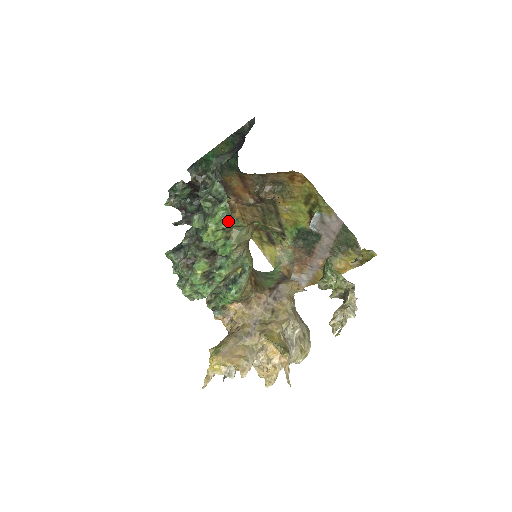
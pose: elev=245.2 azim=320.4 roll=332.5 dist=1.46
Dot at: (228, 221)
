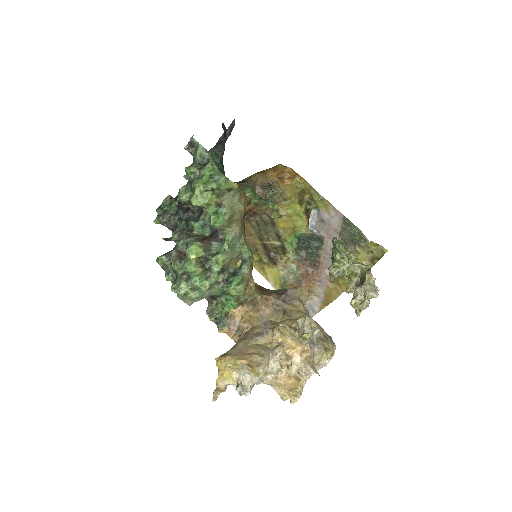
Dot at: (216, 181)
